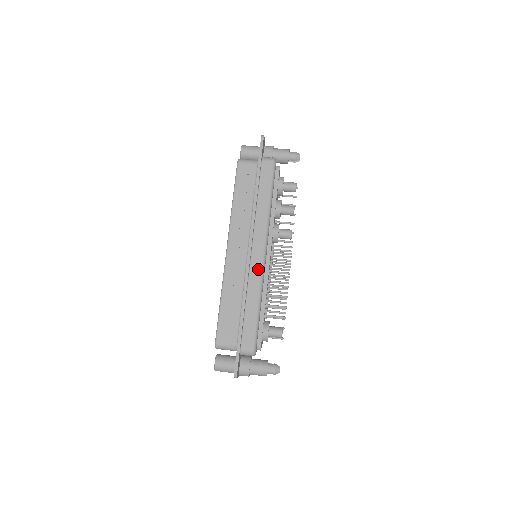
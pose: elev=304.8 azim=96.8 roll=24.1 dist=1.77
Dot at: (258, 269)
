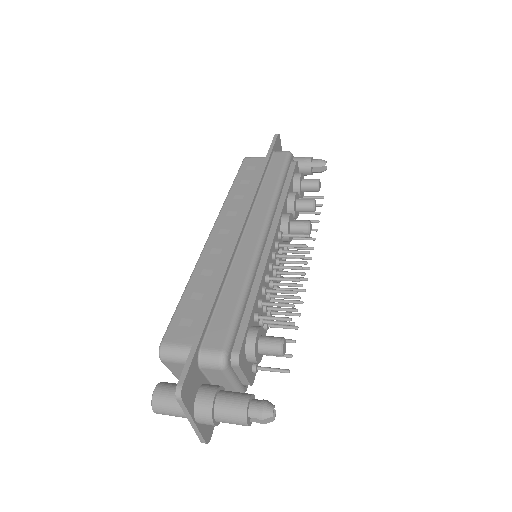
Dot at: (251, 247)
